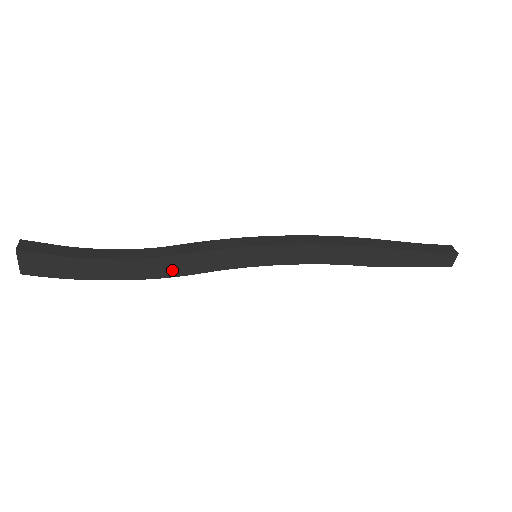
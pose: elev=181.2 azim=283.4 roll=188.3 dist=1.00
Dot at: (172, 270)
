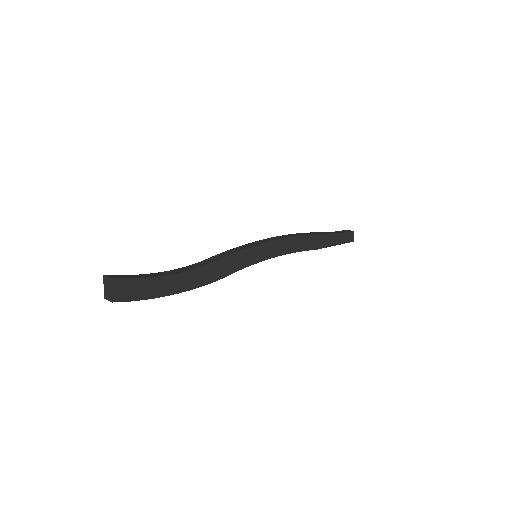
Dot at: (212, 276)
